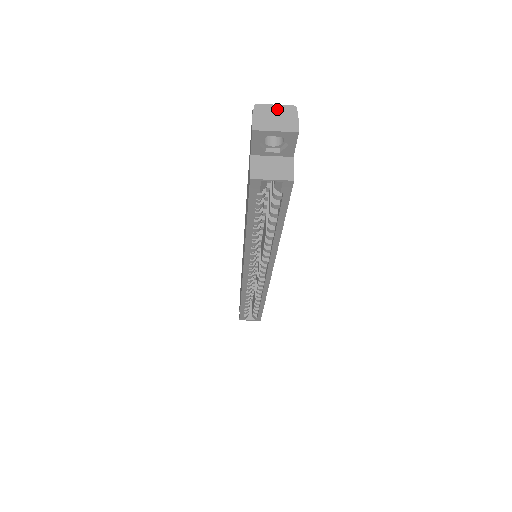
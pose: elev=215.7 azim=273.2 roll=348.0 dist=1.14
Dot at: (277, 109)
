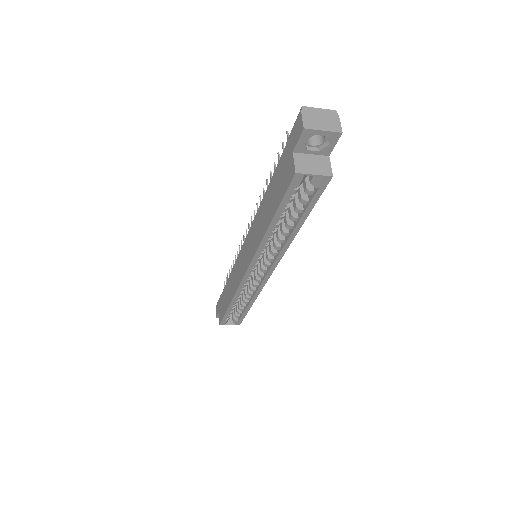
Dot at: (321, 112)
